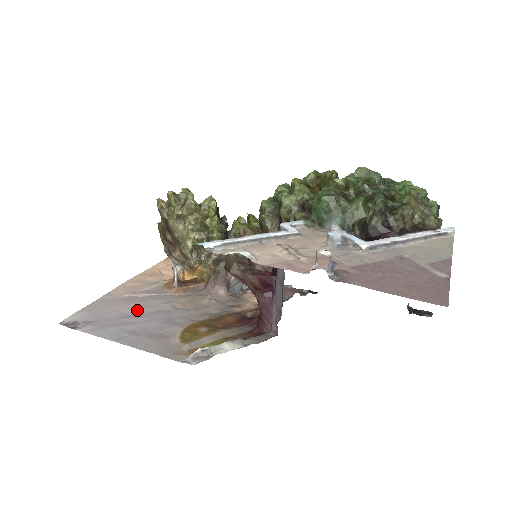
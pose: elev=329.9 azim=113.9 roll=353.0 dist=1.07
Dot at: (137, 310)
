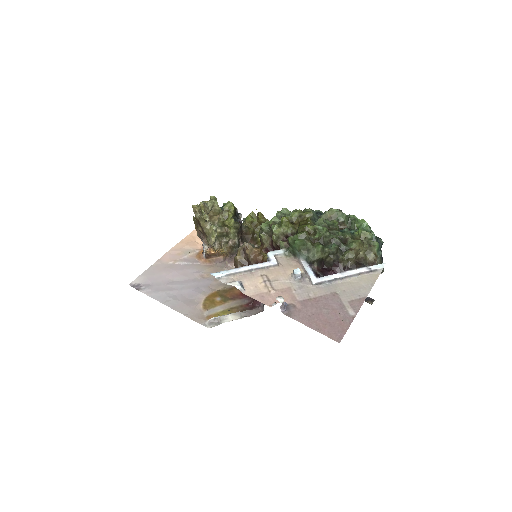
Dot at: (177, 277)
